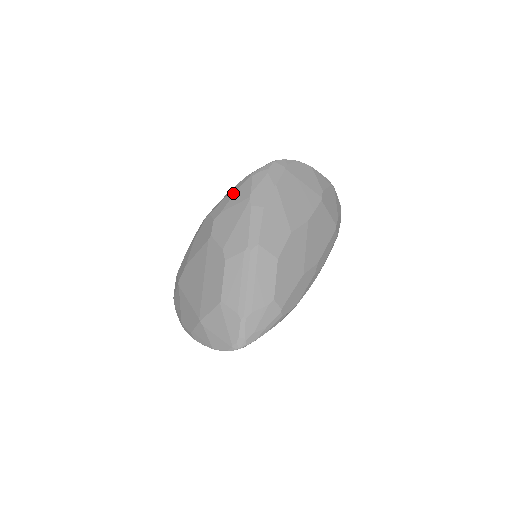
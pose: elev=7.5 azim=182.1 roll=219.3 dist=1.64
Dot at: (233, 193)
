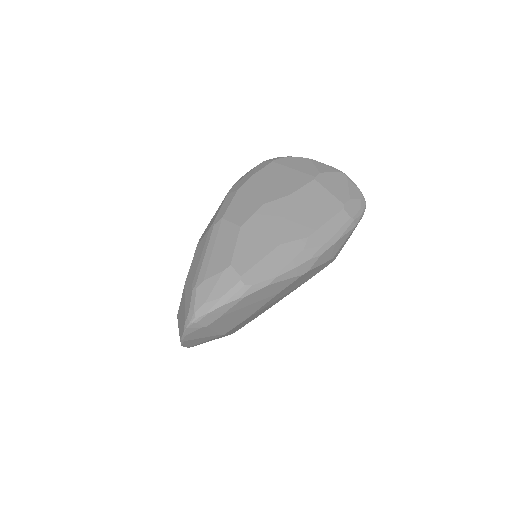
Dot at: occluded
